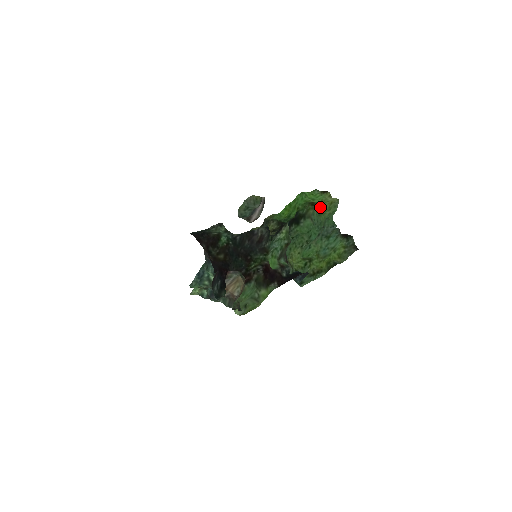
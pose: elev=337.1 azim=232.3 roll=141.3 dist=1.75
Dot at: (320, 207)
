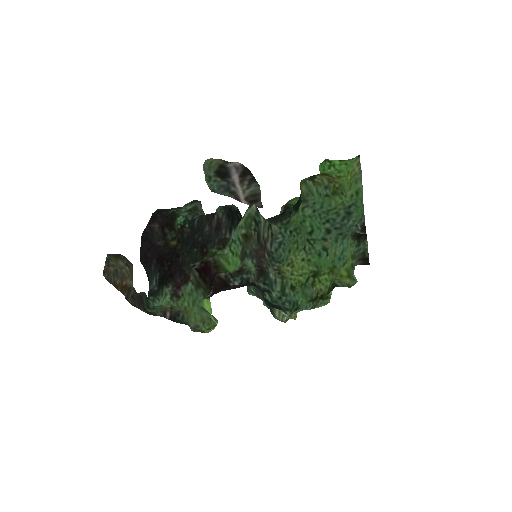
Dot at: (328, 182)
